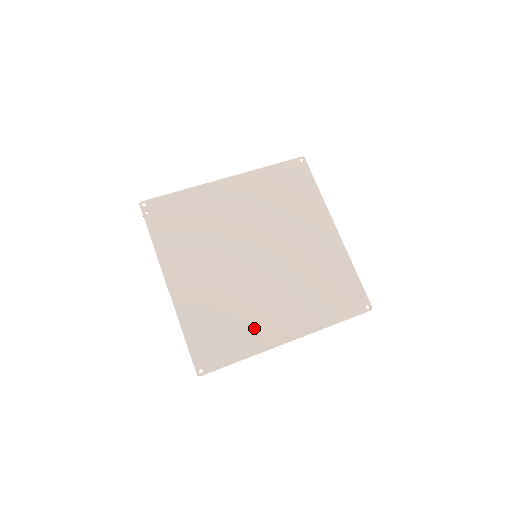
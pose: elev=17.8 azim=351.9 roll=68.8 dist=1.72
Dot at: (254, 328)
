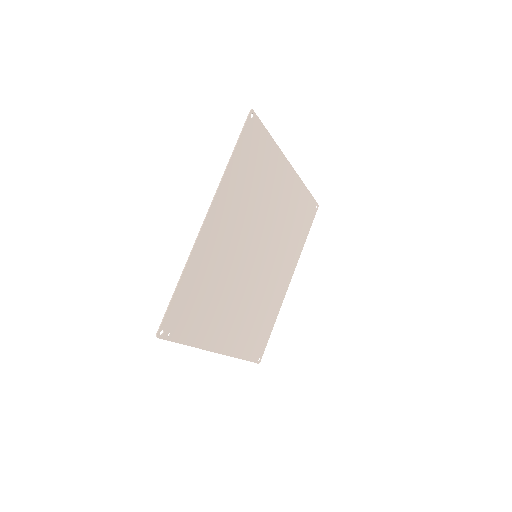
Dot at: (273, 301)
